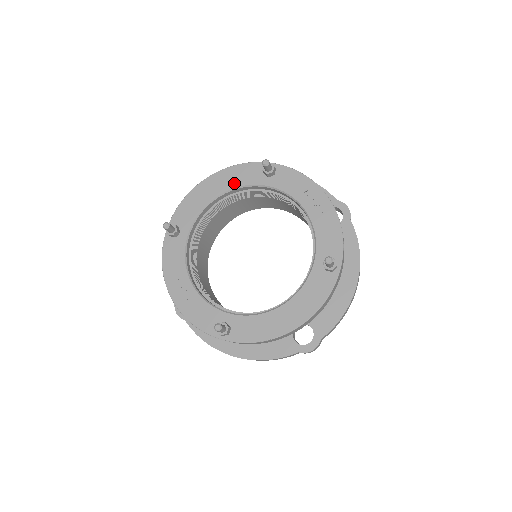
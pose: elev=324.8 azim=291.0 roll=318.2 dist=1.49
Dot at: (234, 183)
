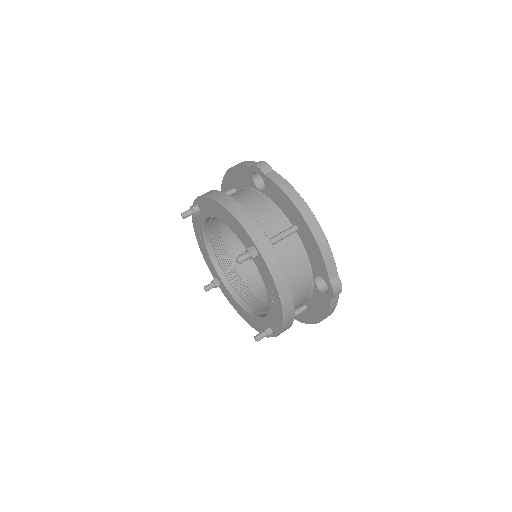
Dot at: (232, 228)
